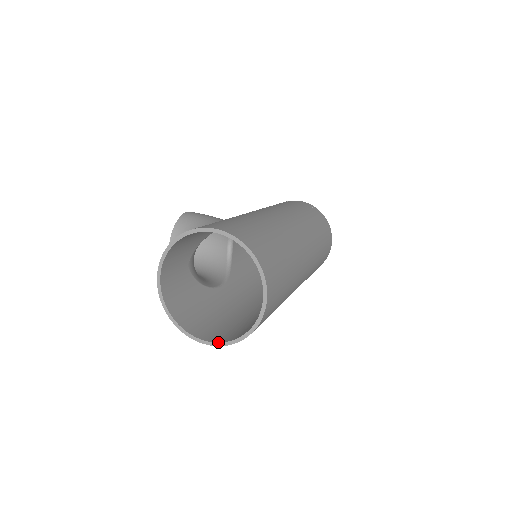
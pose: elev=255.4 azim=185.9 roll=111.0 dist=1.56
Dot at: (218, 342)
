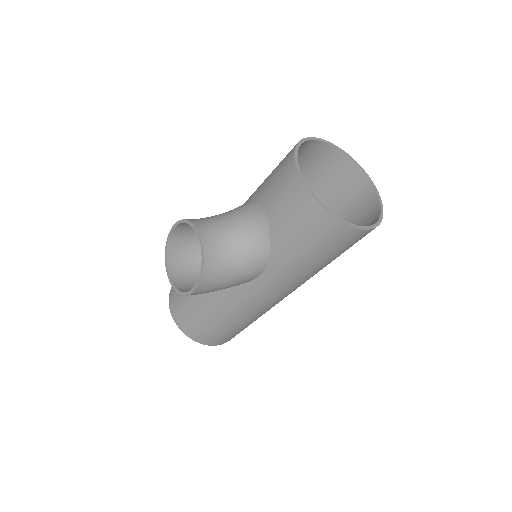
Dot at: (372, 225)
